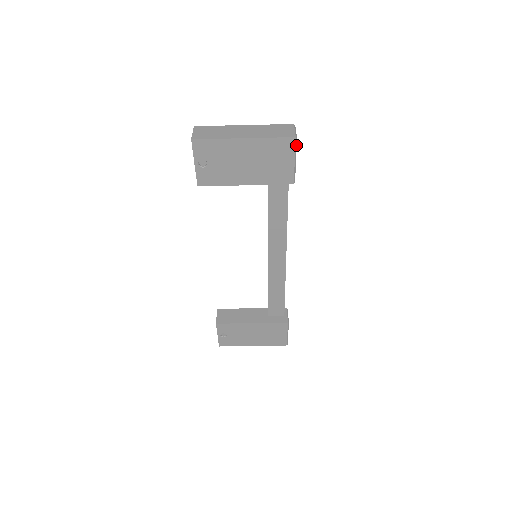
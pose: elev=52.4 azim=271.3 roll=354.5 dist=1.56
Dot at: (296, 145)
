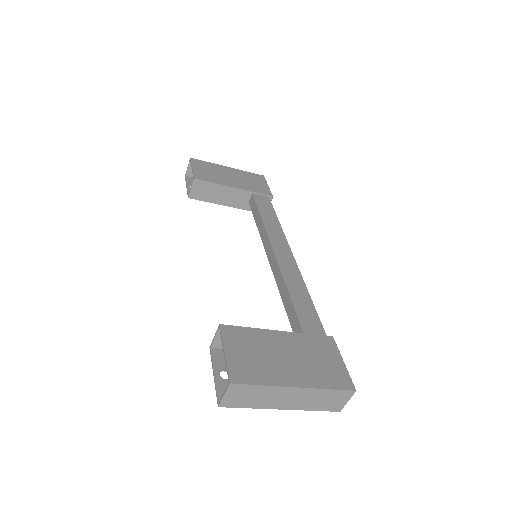
Dot at: occluded
